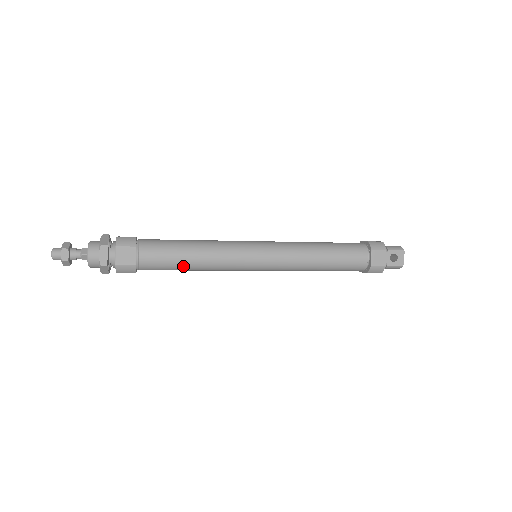
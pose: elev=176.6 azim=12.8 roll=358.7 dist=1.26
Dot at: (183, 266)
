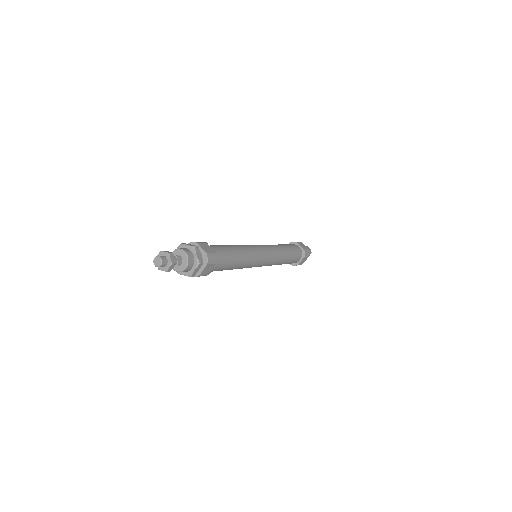
Dot at: occluded
